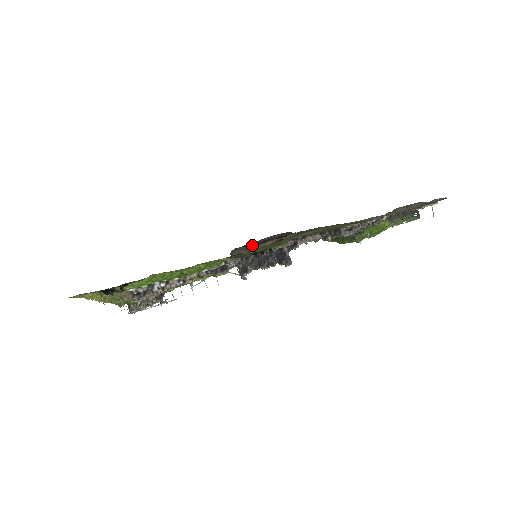
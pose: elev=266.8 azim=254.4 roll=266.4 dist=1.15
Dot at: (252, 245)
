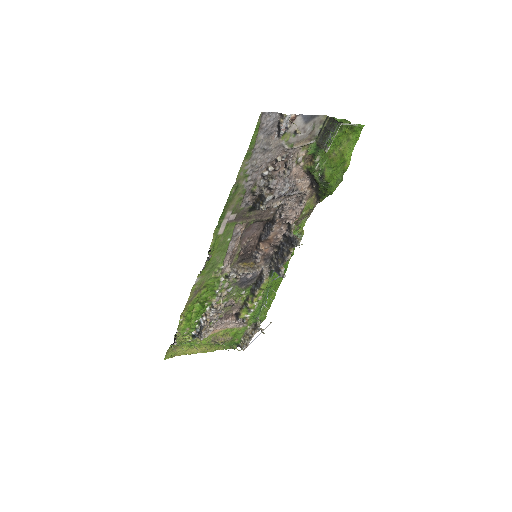
Dot at: (234, 252)
